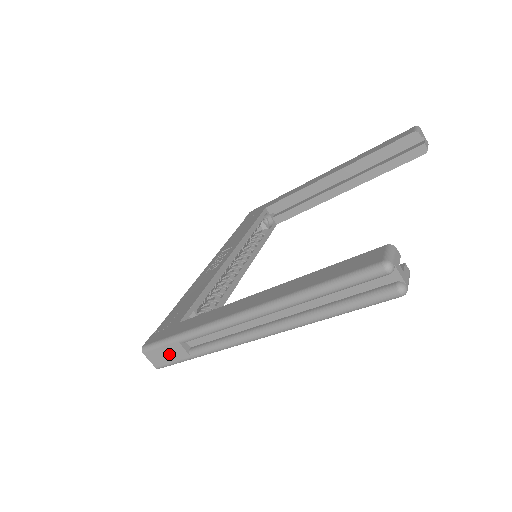
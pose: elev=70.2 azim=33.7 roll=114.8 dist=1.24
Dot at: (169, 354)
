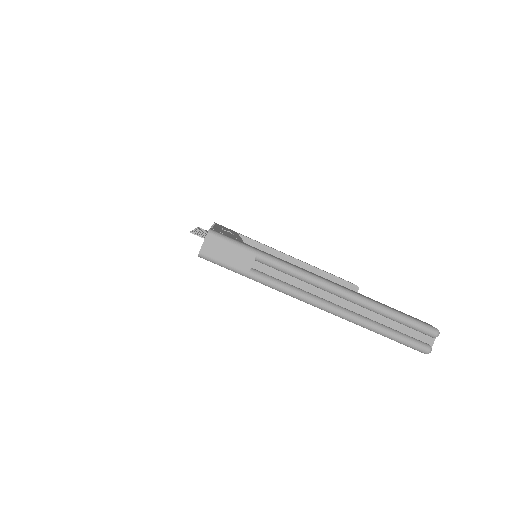
Dot at: (232, 255)
